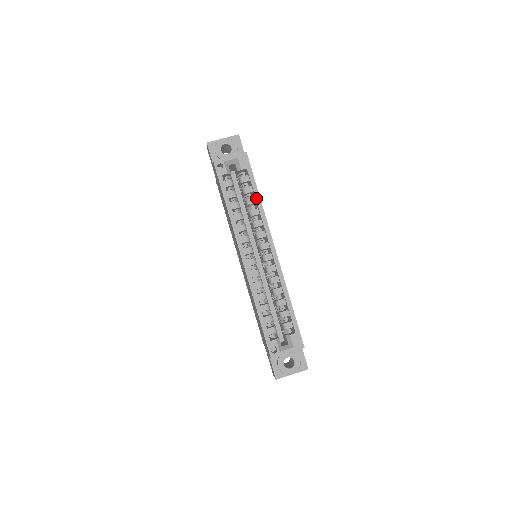
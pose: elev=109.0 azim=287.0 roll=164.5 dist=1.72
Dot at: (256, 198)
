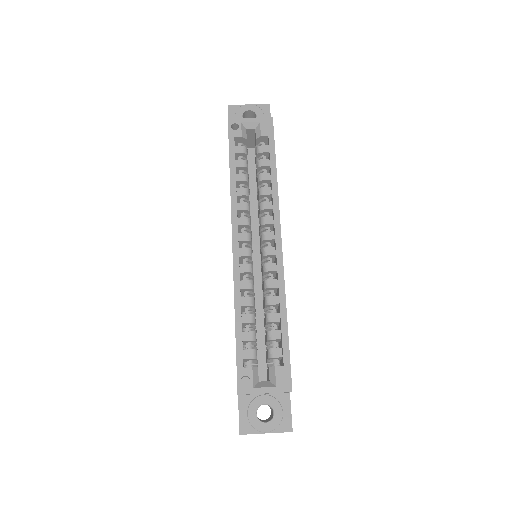
Dot at: (271, 172)
